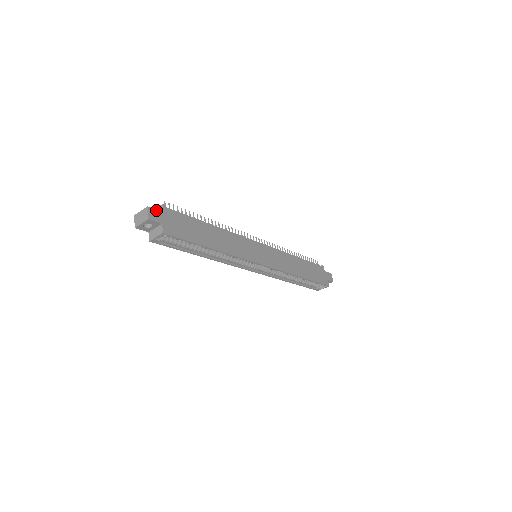
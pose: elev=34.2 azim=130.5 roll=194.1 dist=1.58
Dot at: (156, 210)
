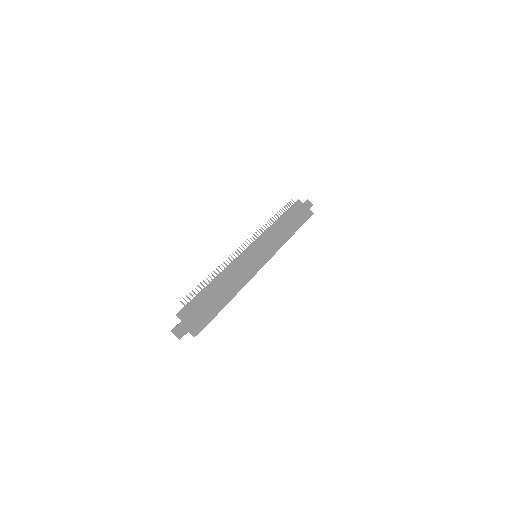
Dot at: (184, 319)
